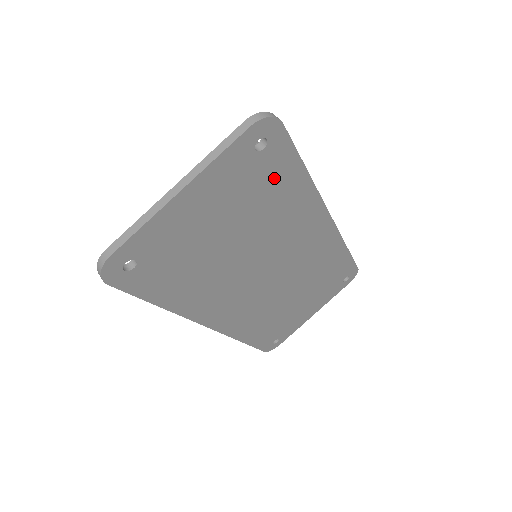
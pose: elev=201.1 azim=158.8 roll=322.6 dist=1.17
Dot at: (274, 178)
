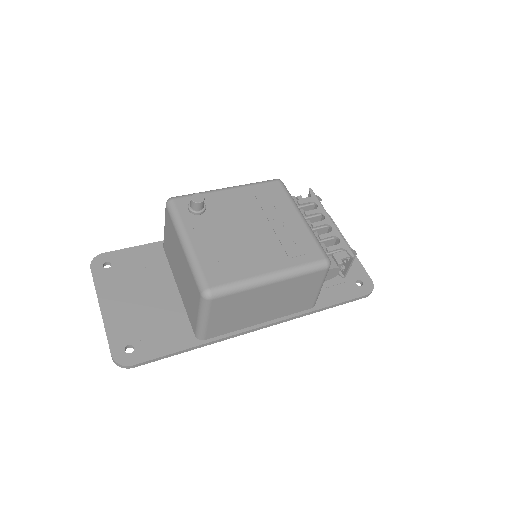
Dot at: (163, 338)
